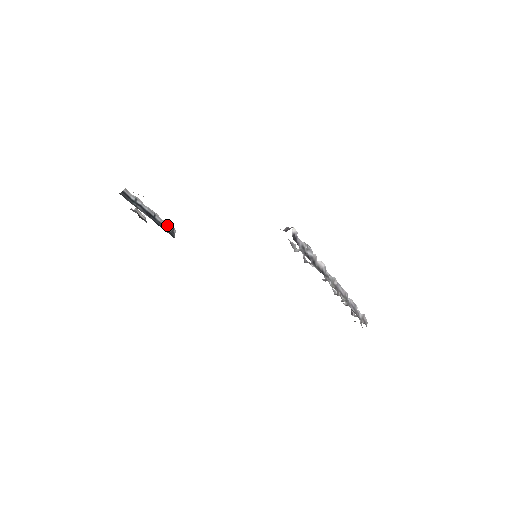
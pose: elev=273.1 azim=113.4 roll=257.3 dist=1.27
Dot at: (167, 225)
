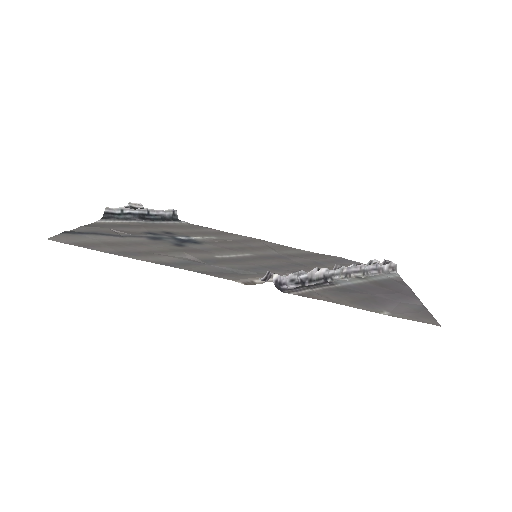
Dot at: (165, 212)
